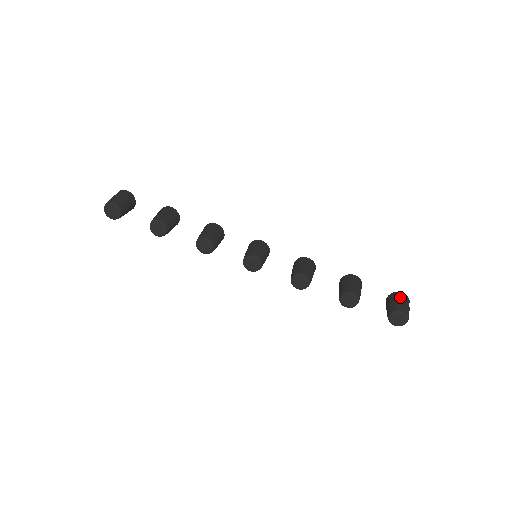
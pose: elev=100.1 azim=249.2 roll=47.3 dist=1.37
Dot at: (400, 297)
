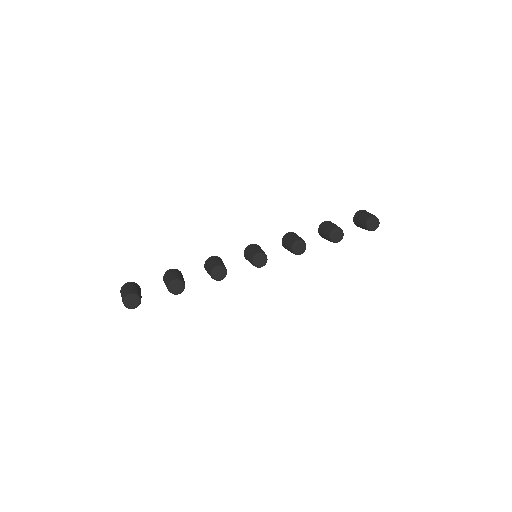
Dot at: (362, 212)
